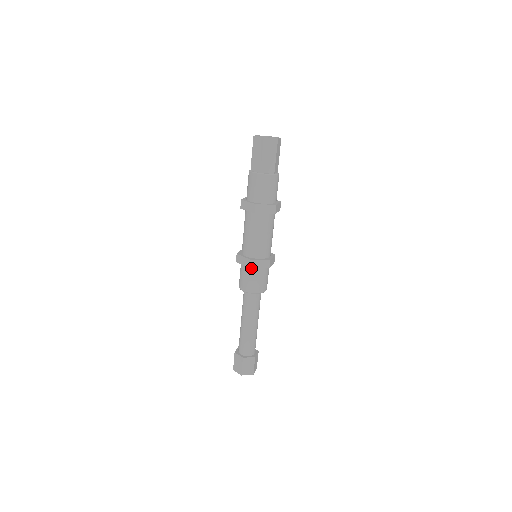
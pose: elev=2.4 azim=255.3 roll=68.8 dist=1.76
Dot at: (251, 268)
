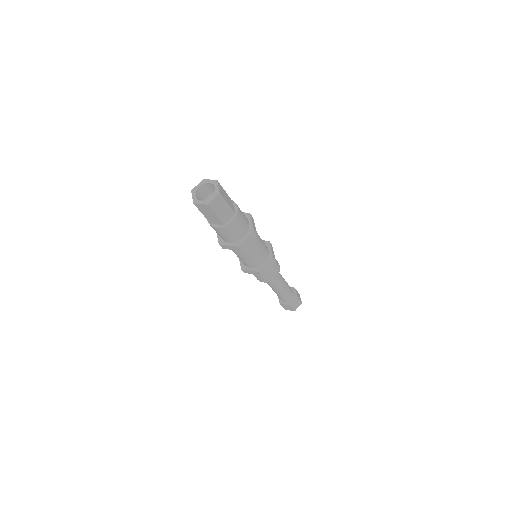
Dot at: occluded
